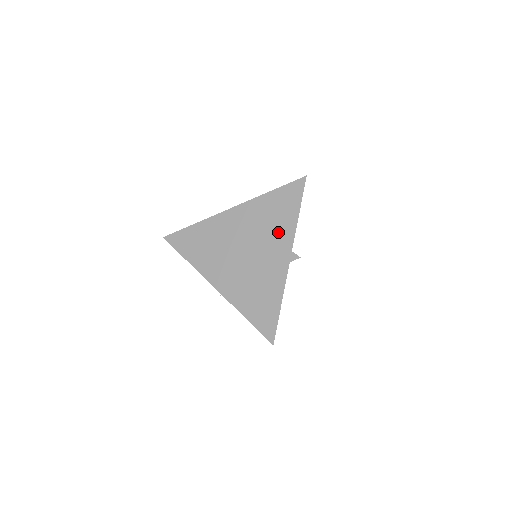
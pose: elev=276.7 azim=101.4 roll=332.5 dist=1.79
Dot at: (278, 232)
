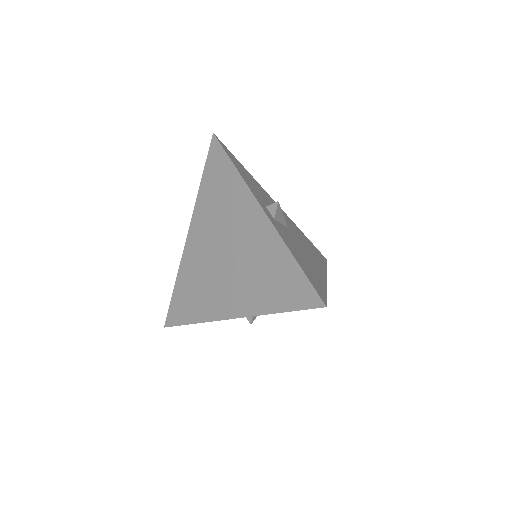
Dot at: (233, 202)
